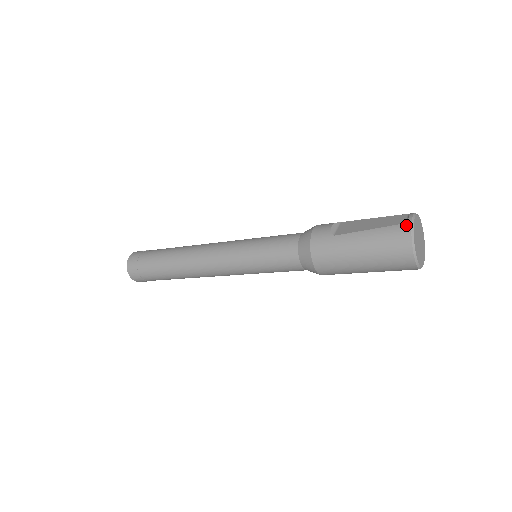
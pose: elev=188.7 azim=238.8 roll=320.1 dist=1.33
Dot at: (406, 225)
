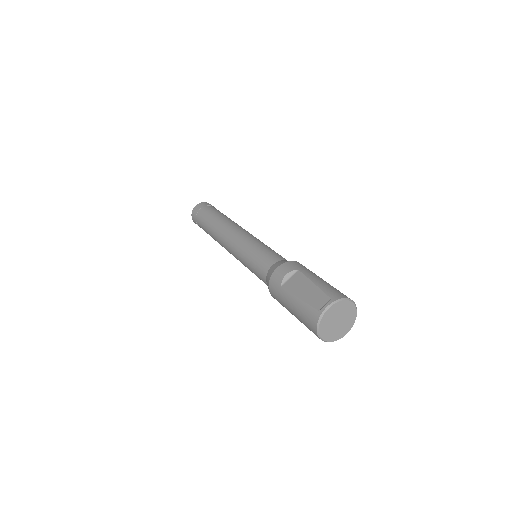
Dot at: (317, 313)
